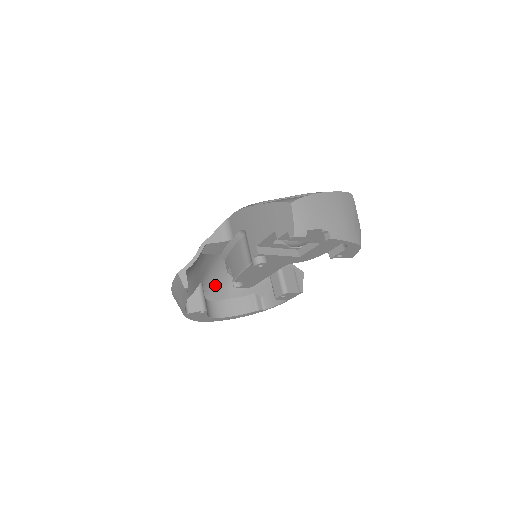
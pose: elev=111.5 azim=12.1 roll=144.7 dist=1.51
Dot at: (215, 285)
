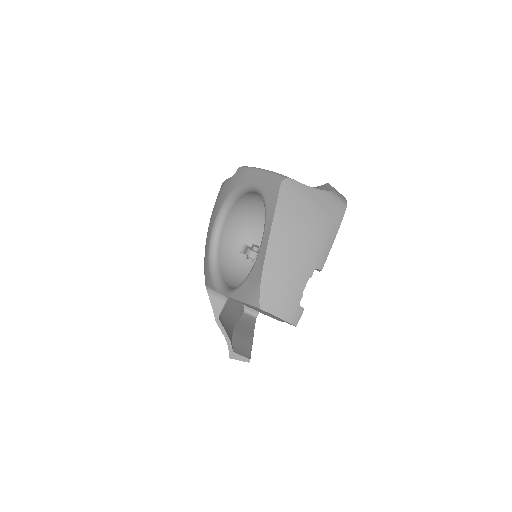
Dot at: occluded
